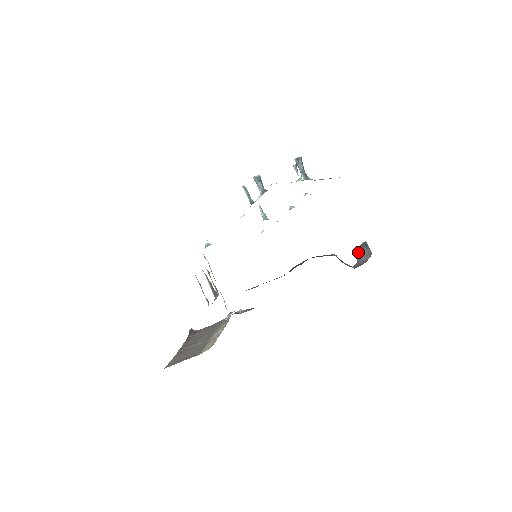
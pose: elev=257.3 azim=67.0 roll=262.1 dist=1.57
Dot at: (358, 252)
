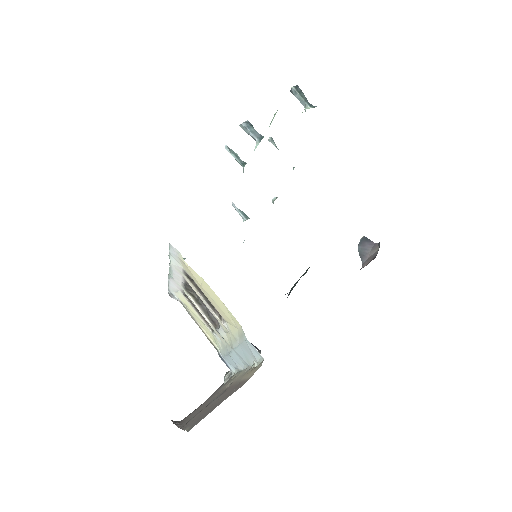
Dot at: (360, 251)
